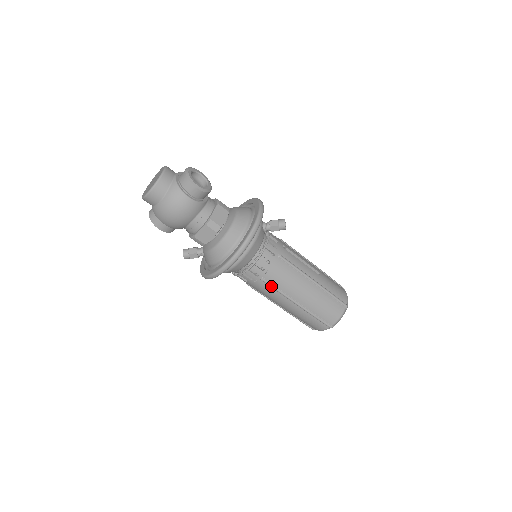
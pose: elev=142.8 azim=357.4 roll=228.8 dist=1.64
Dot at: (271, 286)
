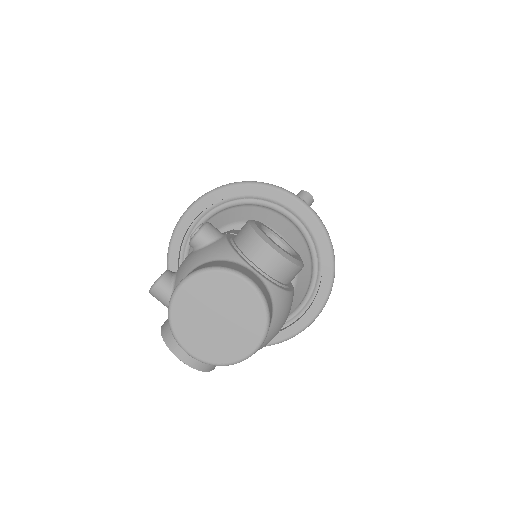
Dot at: occluded
